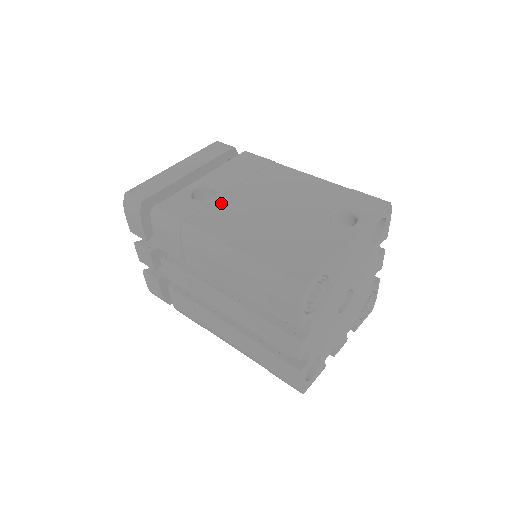
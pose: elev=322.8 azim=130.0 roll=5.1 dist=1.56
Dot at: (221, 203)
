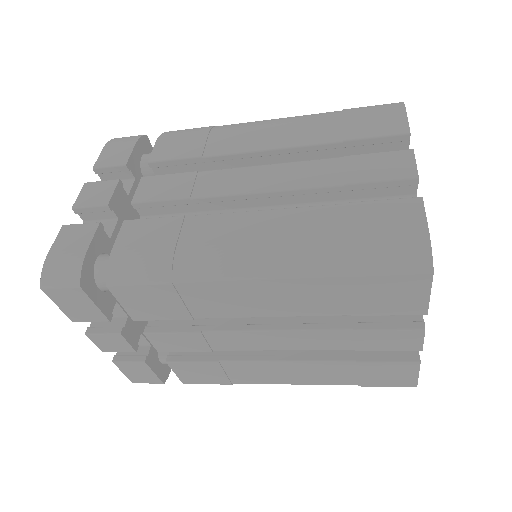
Dot at: occluded
